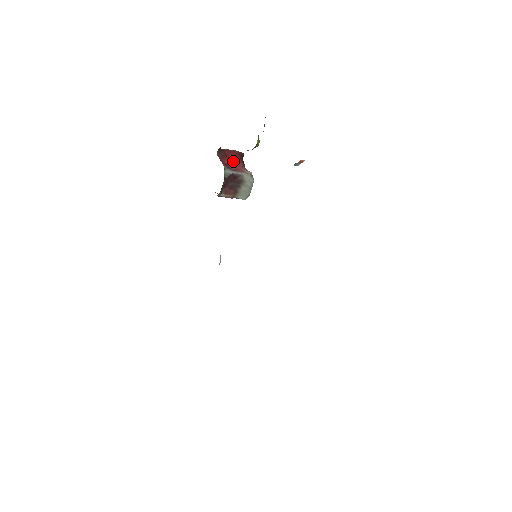
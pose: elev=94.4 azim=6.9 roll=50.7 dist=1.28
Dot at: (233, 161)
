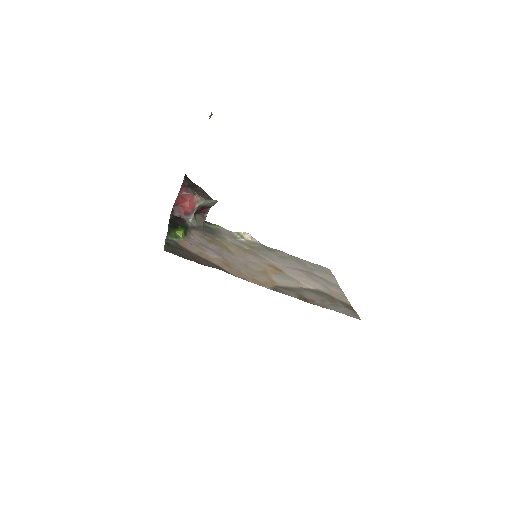
Dot at: (185, 202)
